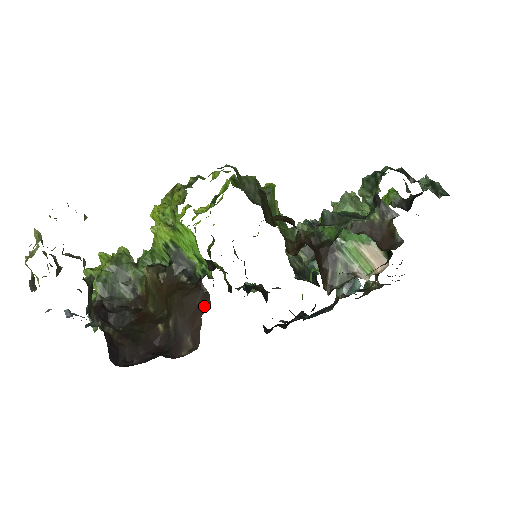
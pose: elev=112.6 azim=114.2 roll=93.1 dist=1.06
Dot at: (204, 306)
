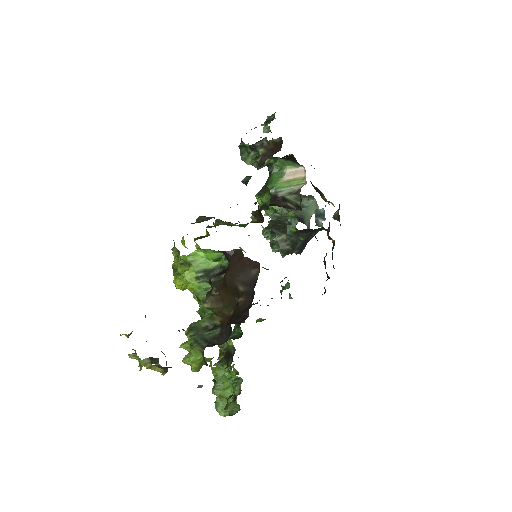
Dot at: (240, 255)
